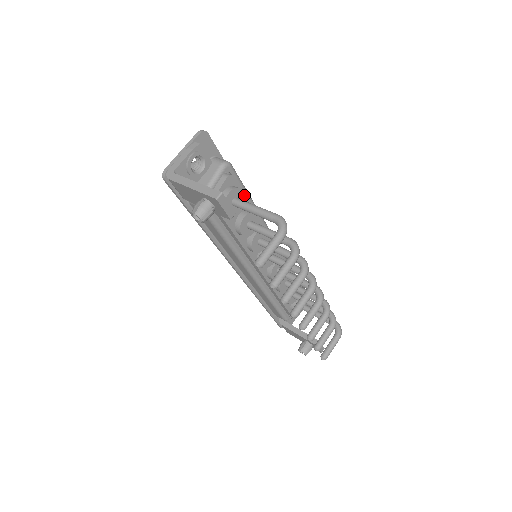
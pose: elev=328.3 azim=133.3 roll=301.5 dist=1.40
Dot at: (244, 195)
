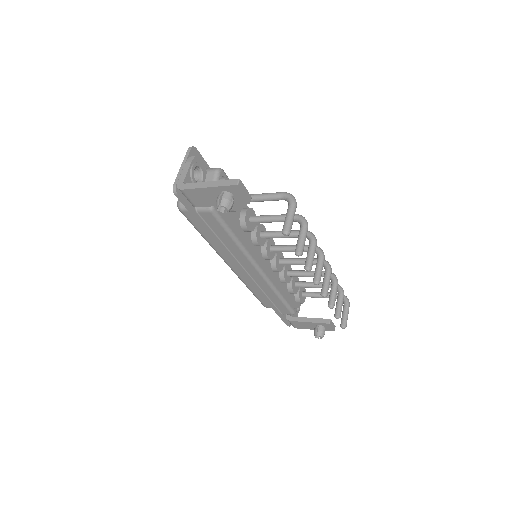
Dot at: occluded
